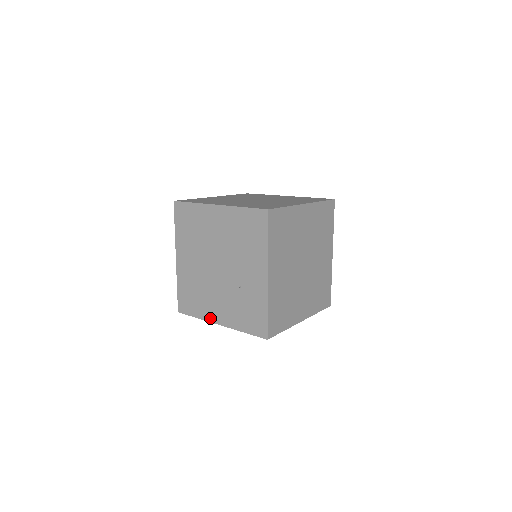
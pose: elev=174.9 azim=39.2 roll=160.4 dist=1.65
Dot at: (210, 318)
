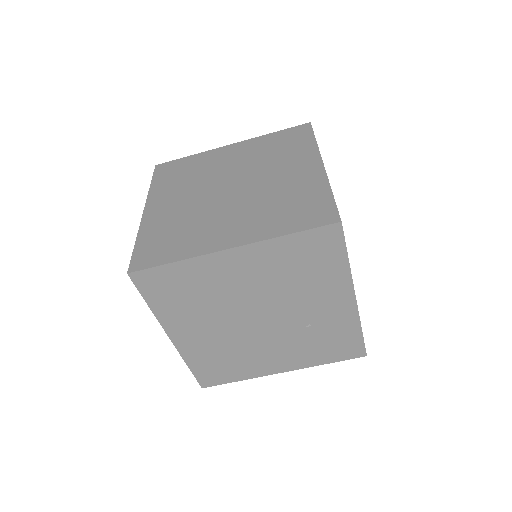
Dot at: (264, 373)
